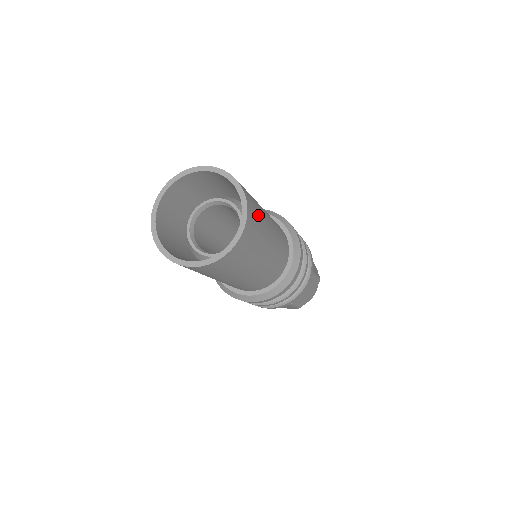
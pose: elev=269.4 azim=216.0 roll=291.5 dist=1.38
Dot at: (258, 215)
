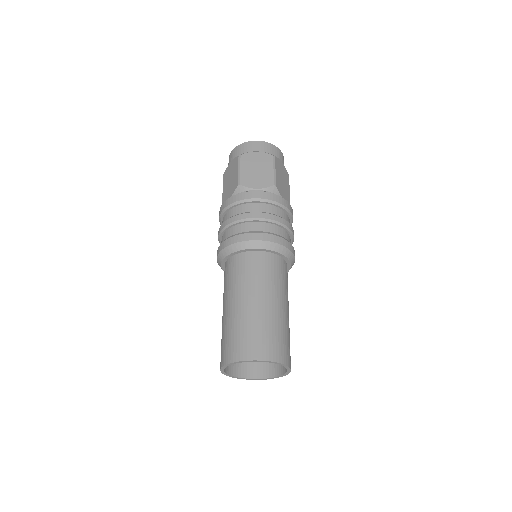
Dot at: occluded
